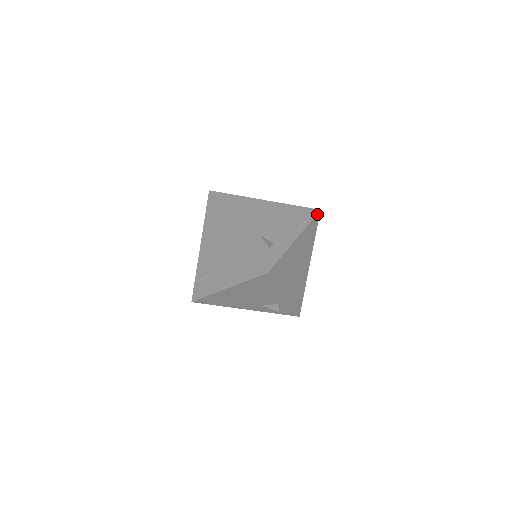
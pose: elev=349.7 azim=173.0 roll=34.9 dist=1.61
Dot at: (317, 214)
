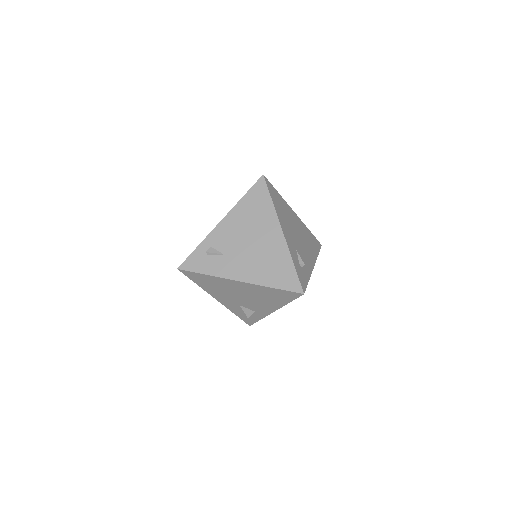
Dot at: (320, 248)
